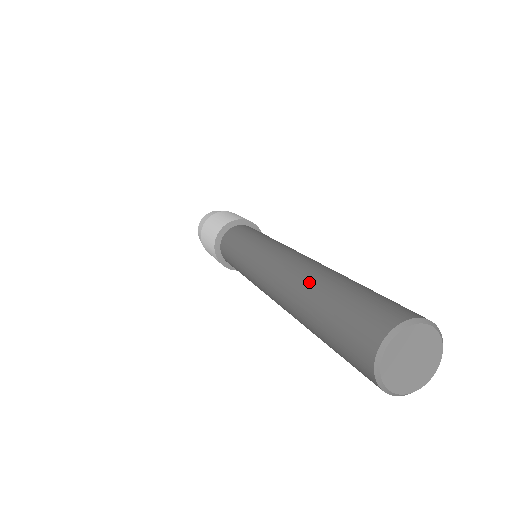
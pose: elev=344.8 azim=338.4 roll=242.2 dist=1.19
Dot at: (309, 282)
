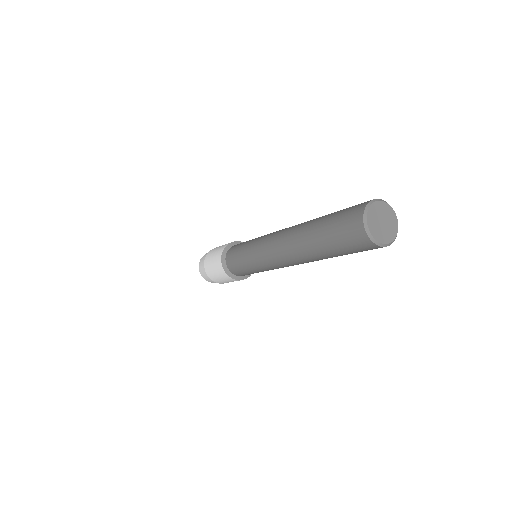
Dot at: occluded
